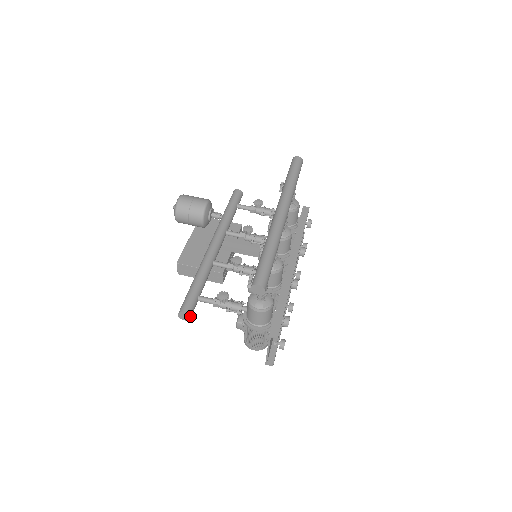
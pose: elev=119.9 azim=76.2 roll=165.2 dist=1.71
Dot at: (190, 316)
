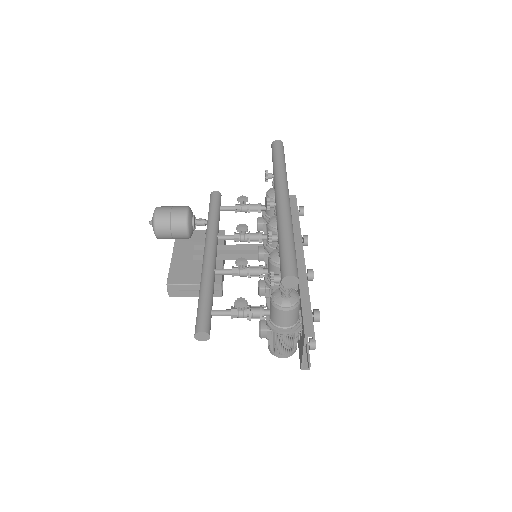
Dot at: (209, 334)
